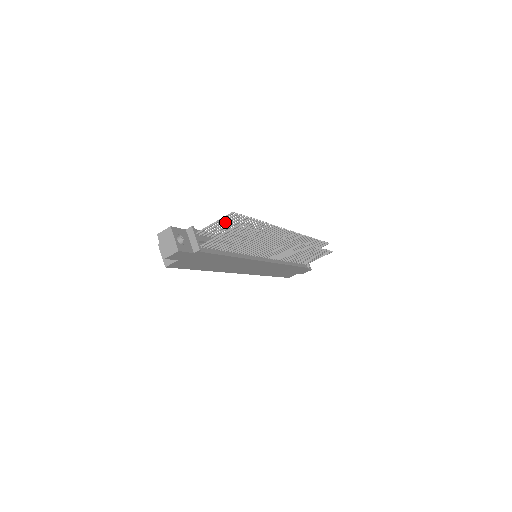
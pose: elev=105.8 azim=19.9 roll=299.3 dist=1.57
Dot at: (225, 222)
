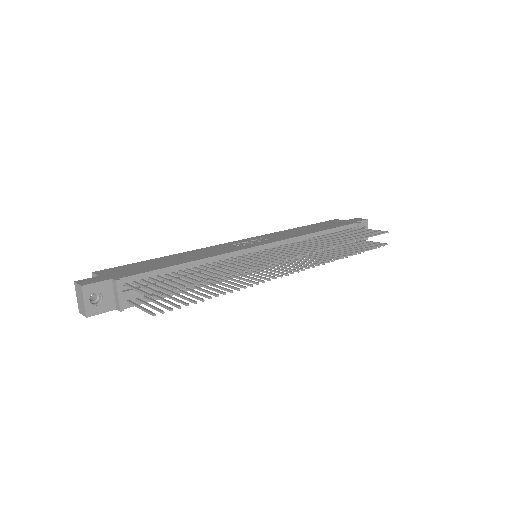
Dot at: (157, 286)
